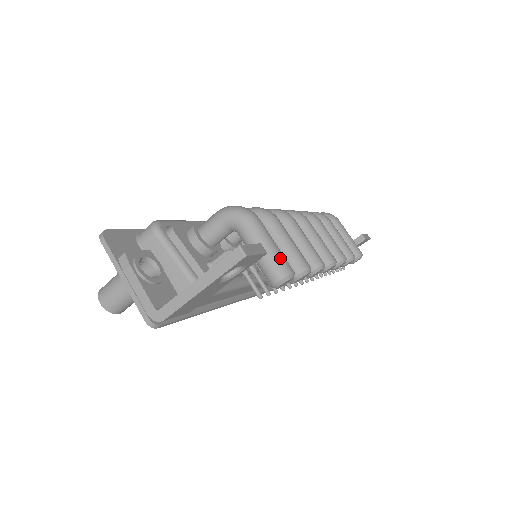
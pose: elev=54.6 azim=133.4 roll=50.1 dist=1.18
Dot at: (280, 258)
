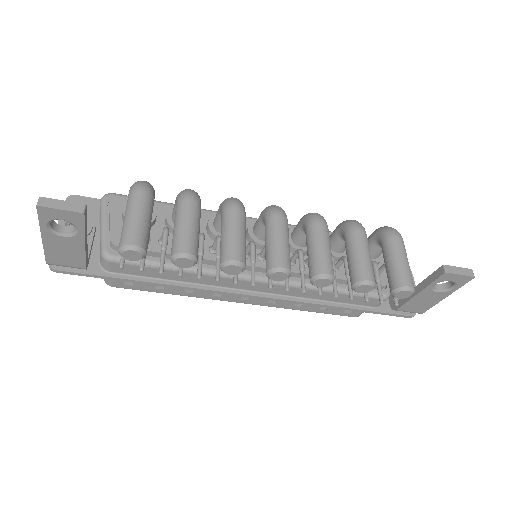
Dot at: (130, 229)
